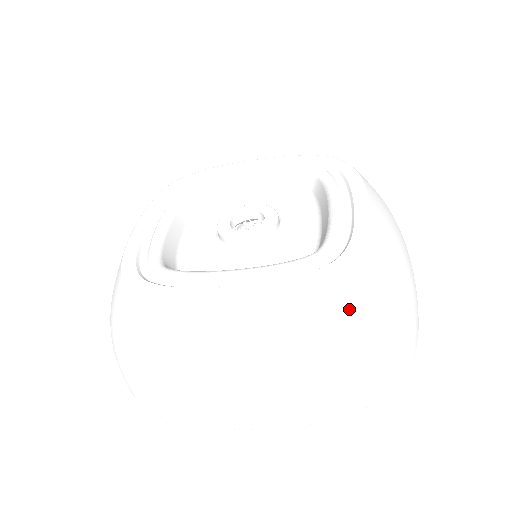
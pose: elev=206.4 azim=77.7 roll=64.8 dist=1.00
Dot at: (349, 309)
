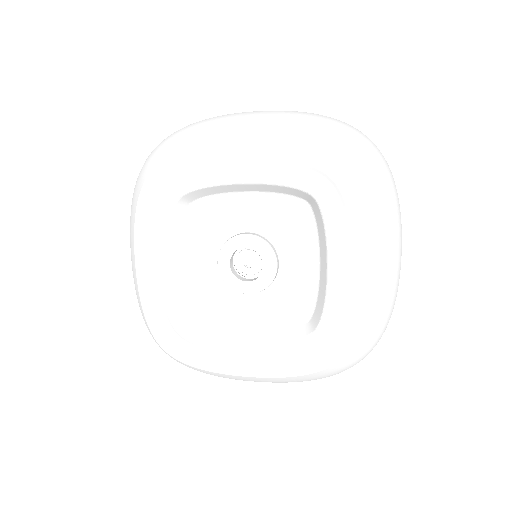
Dot at: (337, 371)
